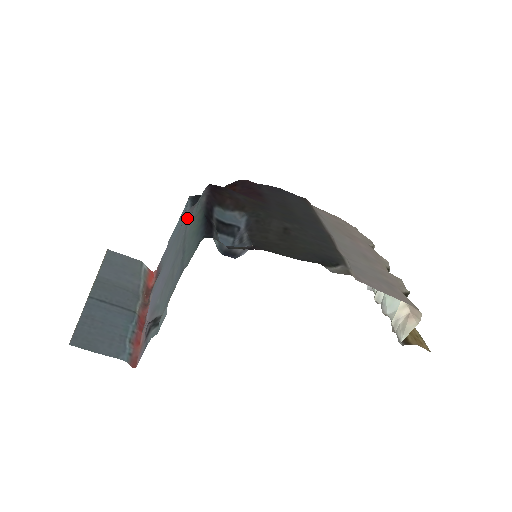
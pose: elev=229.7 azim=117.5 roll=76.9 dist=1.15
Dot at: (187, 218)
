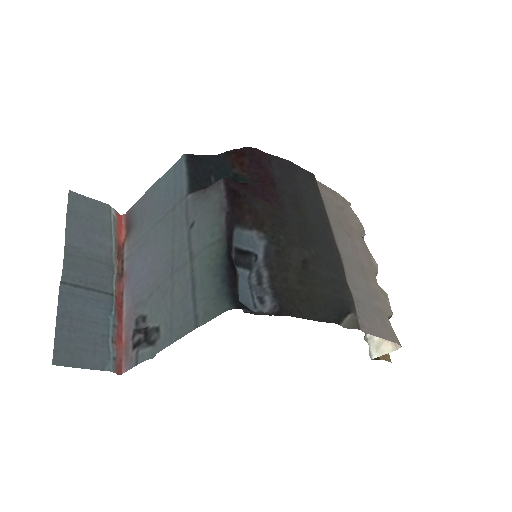
Dot at: (187, 206)
